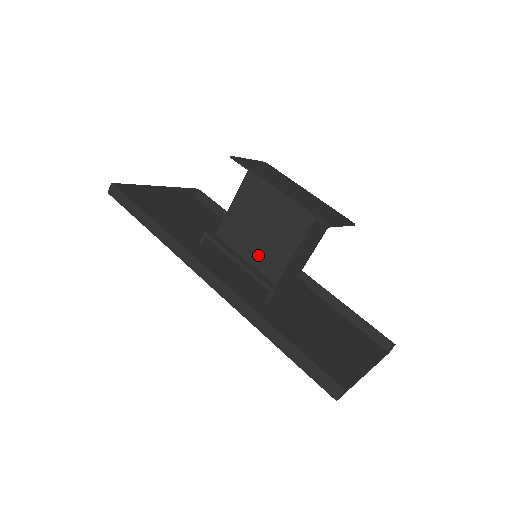
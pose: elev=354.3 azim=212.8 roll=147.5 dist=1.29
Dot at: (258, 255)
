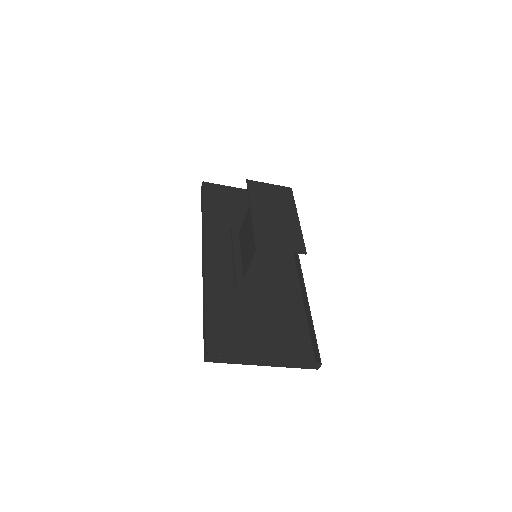
Dot at: (244, 254)
